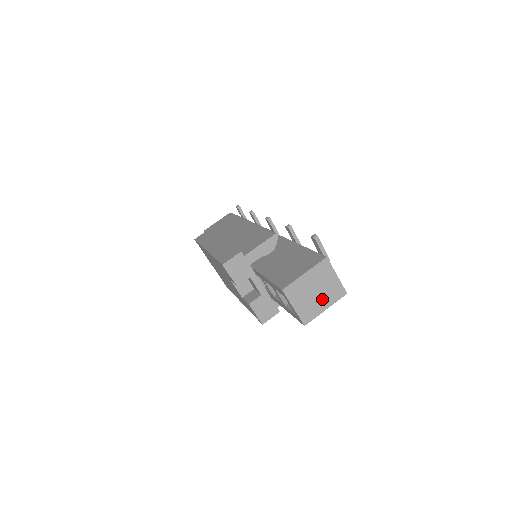
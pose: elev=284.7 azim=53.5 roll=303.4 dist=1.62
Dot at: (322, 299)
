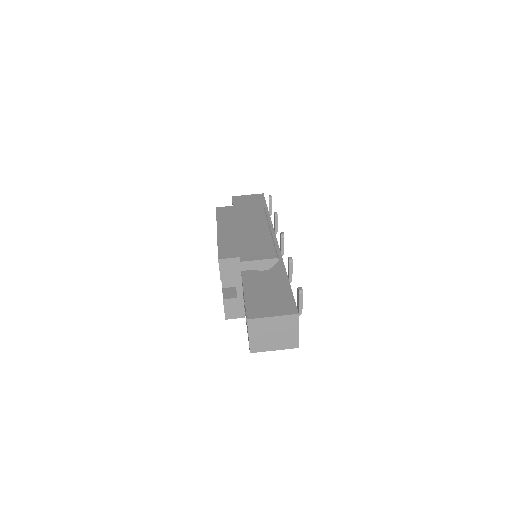
Dot at: (276, 341)
